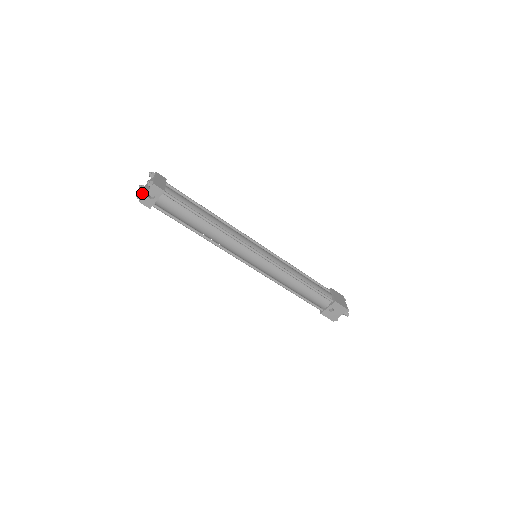
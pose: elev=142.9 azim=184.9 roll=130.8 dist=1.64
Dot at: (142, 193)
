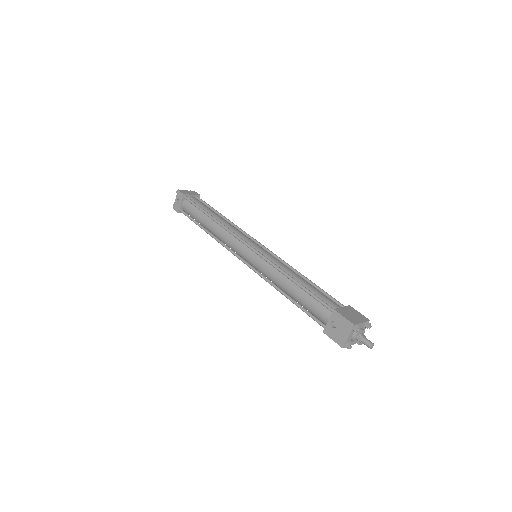
Dot at: occluded
